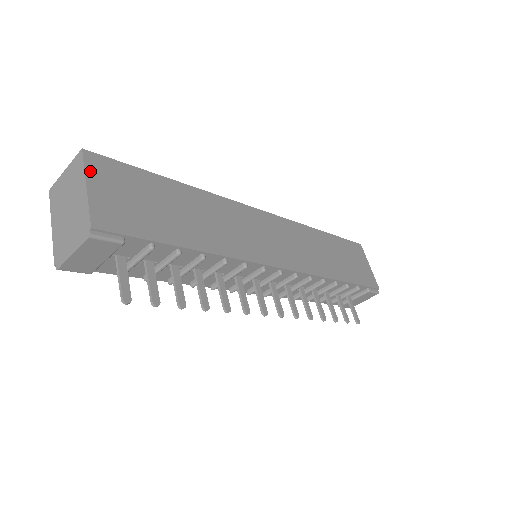
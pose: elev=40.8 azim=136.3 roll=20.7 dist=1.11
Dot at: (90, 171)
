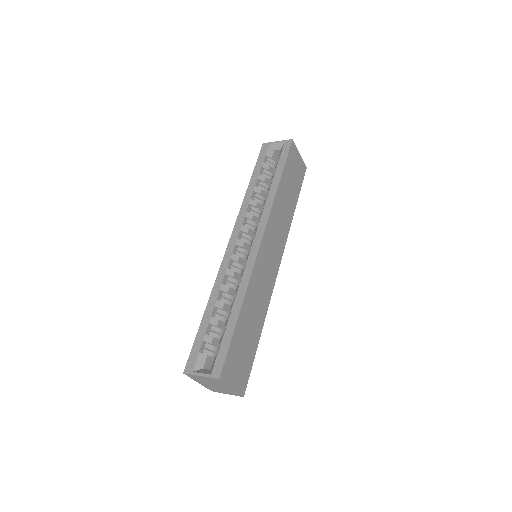
Dot at: (228, 381)
